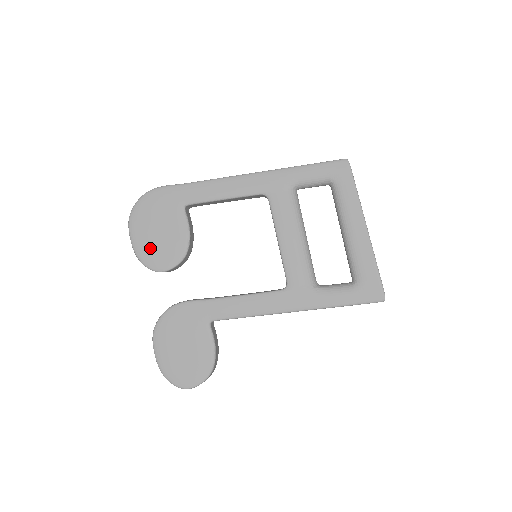
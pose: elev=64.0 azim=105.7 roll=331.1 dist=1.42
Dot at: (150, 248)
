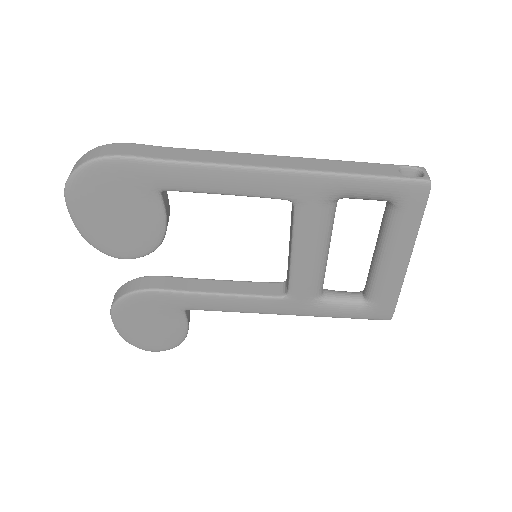
Dot at: (104, 233)
